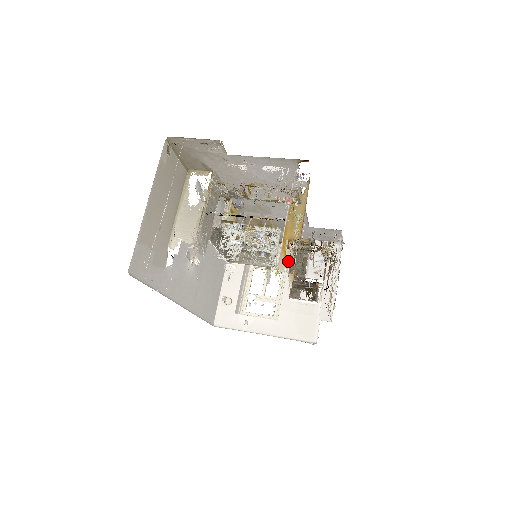
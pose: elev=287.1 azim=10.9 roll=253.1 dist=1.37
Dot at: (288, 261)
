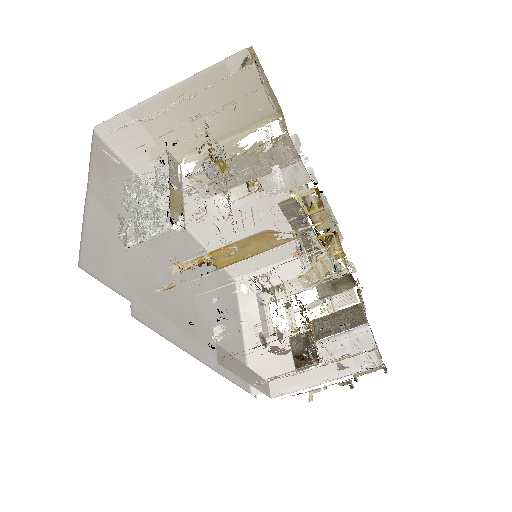
Dot at: occluded
